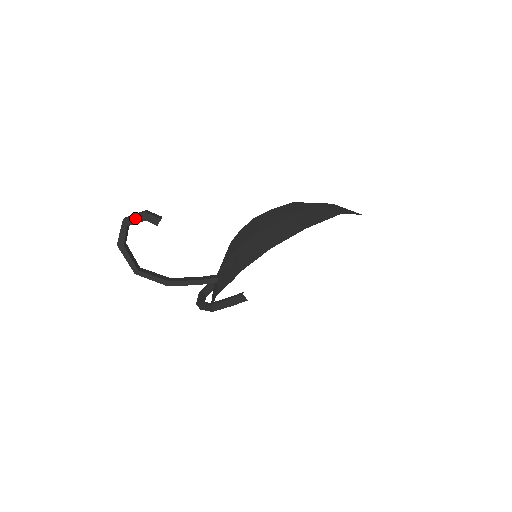
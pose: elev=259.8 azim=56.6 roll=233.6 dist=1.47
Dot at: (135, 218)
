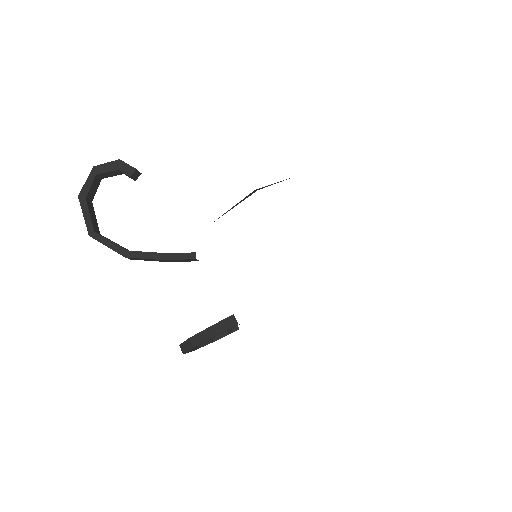
Dot at: (107, 166)
